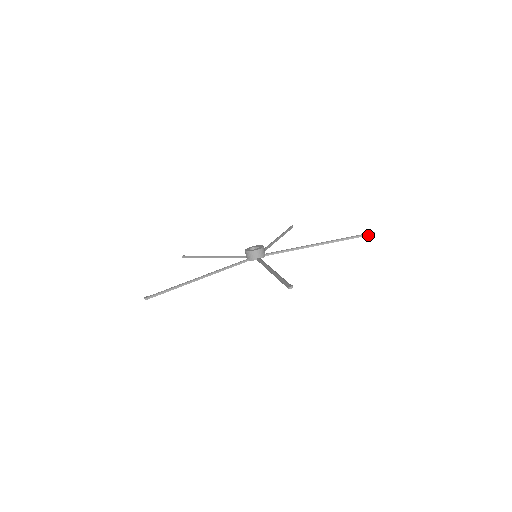
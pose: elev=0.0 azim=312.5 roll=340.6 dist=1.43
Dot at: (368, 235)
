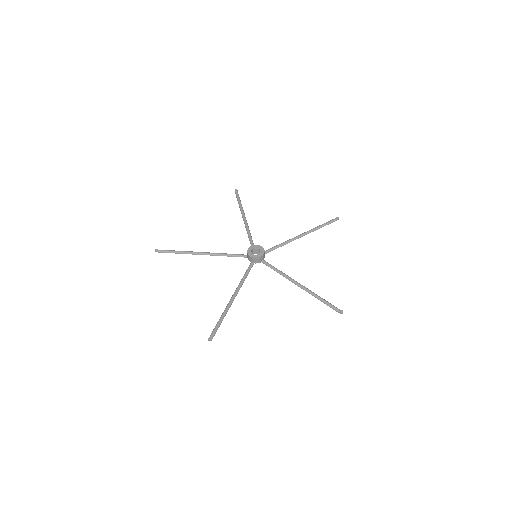
Dot at: occluded
